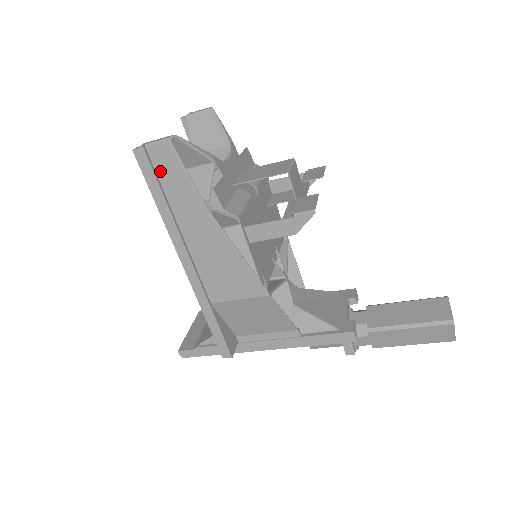
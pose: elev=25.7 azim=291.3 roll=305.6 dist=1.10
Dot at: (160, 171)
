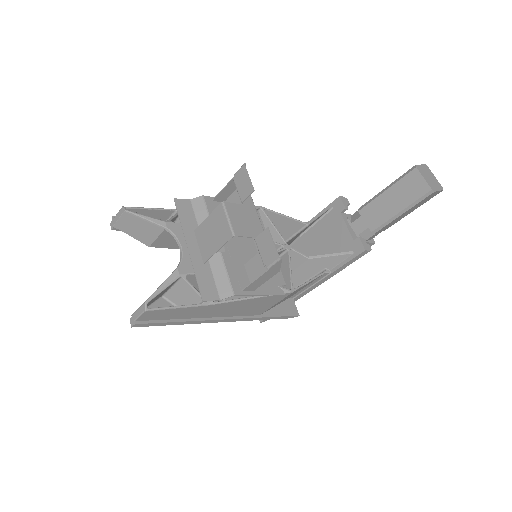
Dot at: (159, 318)
